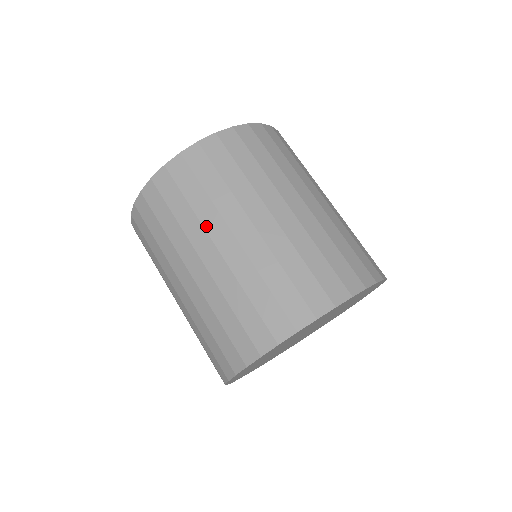
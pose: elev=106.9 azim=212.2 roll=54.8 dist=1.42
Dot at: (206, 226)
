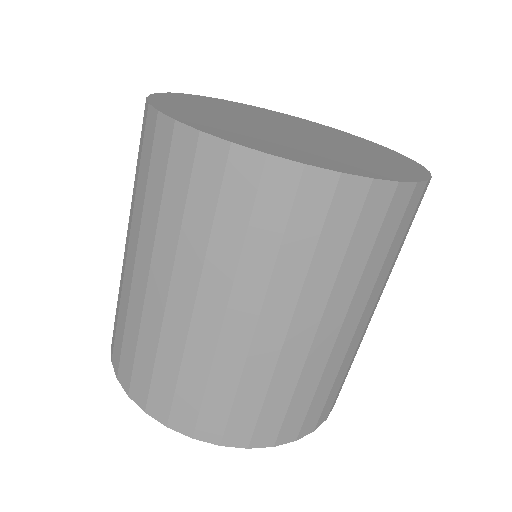
Dot at: (238, 284)
